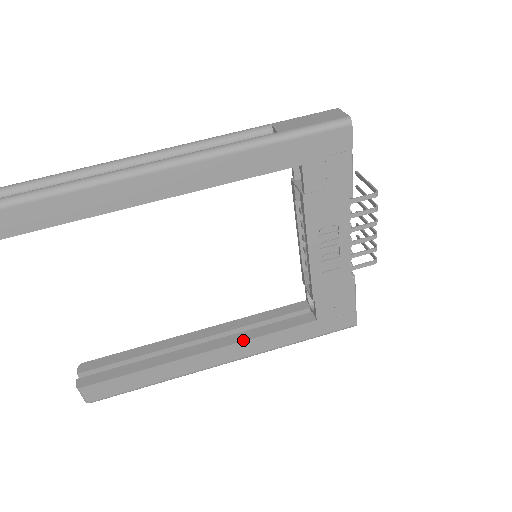
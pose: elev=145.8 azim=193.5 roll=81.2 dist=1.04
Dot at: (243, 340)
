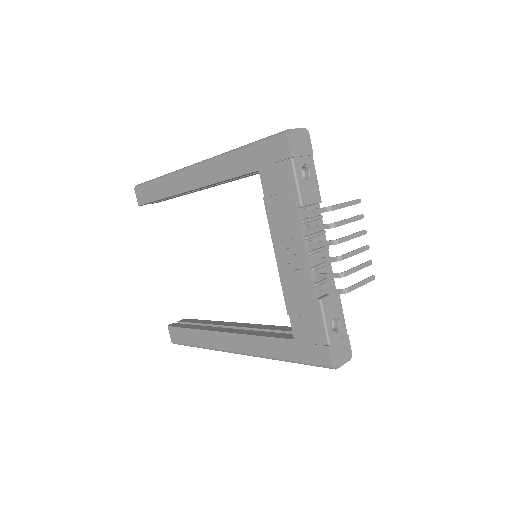
Dot at: (244, 333)
